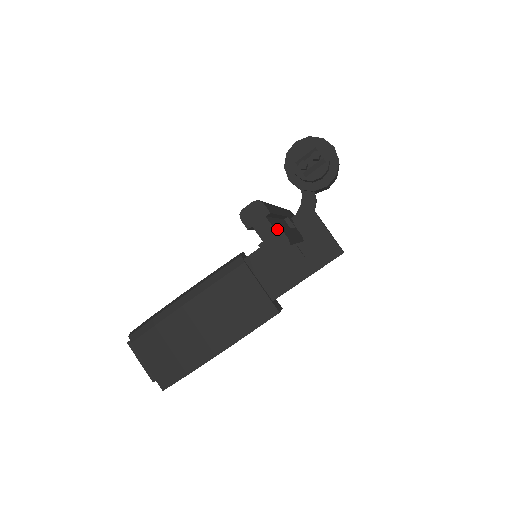
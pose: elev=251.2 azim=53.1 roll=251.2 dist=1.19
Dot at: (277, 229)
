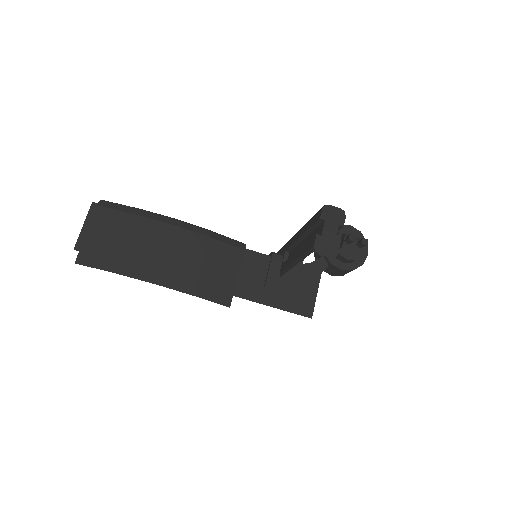
Dot at: occluded
